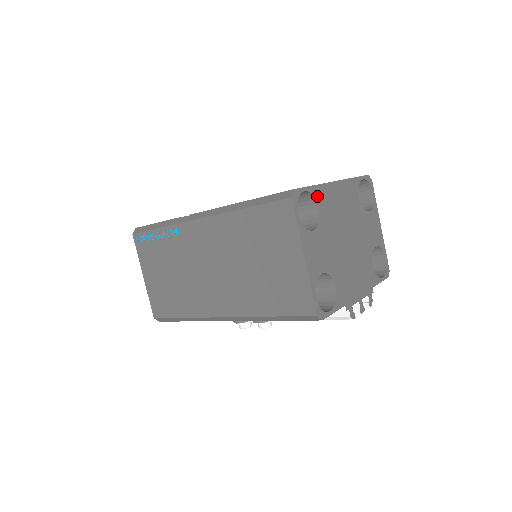
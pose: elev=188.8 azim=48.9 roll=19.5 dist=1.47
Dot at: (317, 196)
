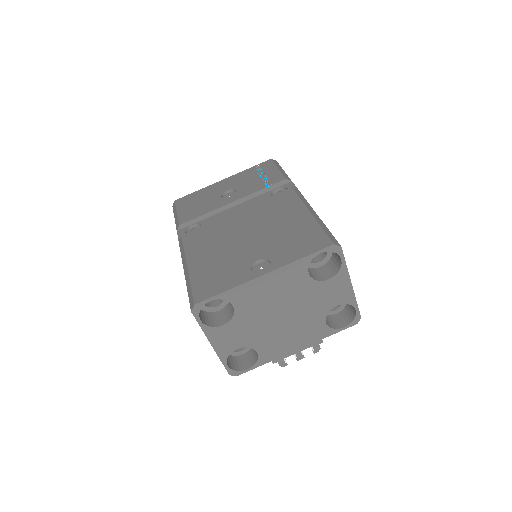
Dot at: (230, 298)
